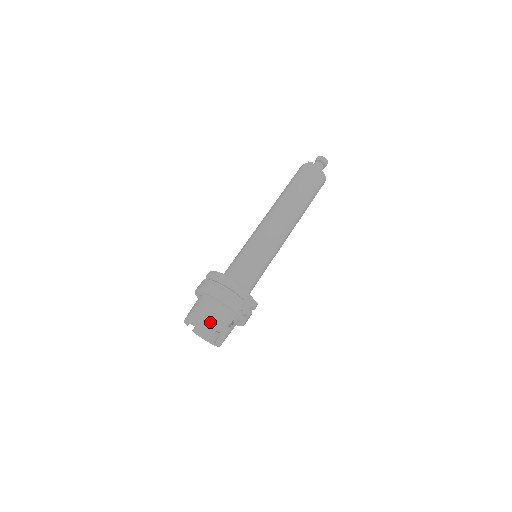
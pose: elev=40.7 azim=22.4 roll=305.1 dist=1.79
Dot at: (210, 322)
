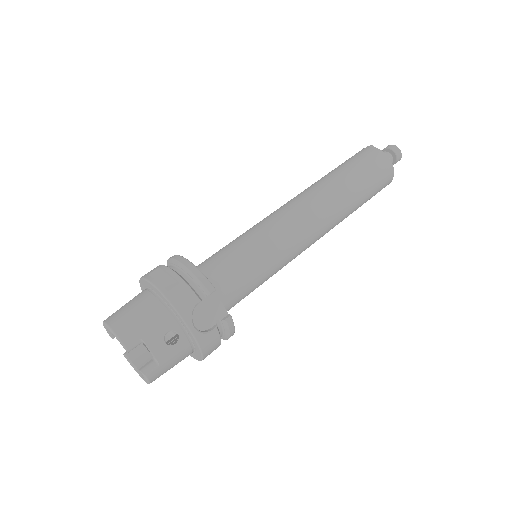
Dot at: (131, 324)
